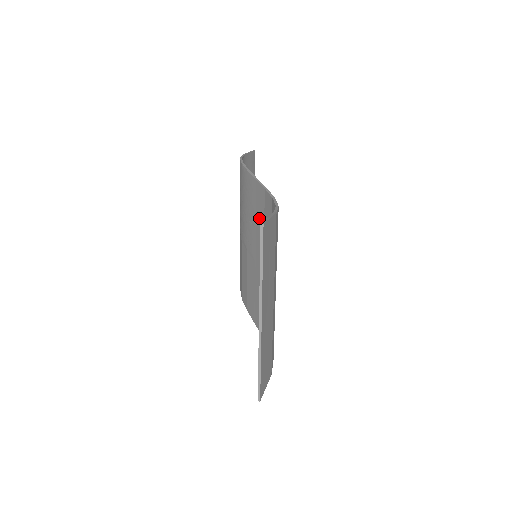
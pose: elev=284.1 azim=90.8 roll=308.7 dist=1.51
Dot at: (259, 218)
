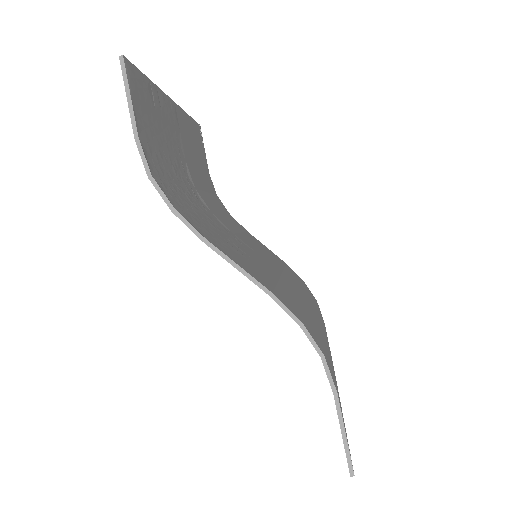
Dot at: occluded
